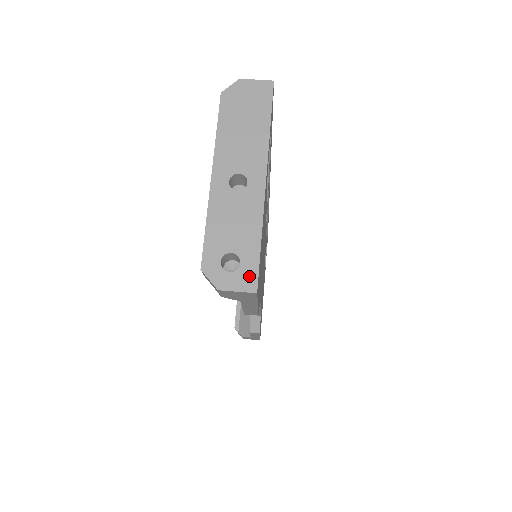
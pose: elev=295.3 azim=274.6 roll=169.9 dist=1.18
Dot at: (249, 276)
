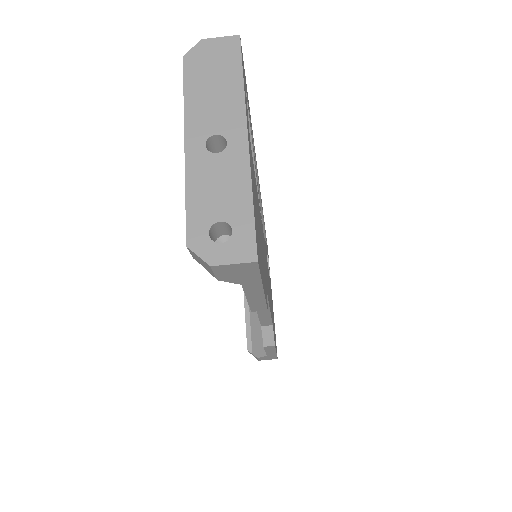
Dot at: (245, 244)
